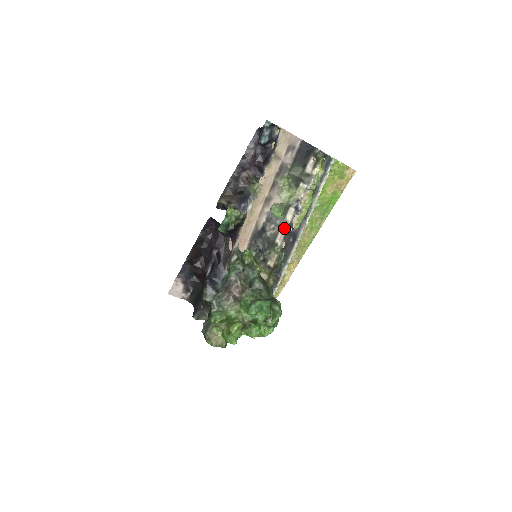
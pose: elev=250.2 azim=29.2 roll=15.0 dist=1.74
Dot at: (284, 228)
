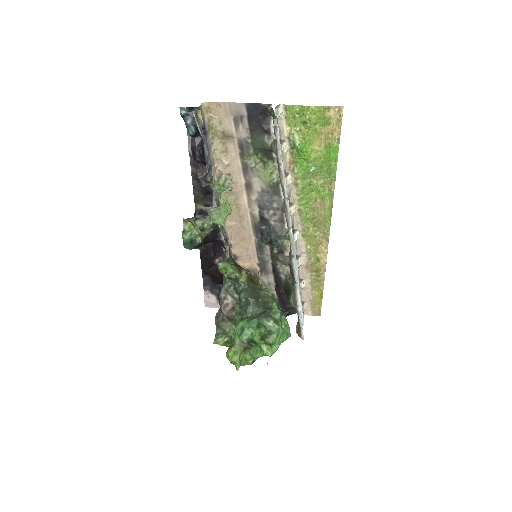
Dot at: occluded
